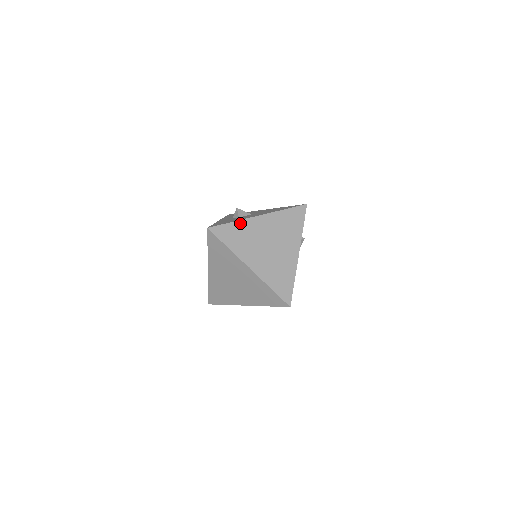
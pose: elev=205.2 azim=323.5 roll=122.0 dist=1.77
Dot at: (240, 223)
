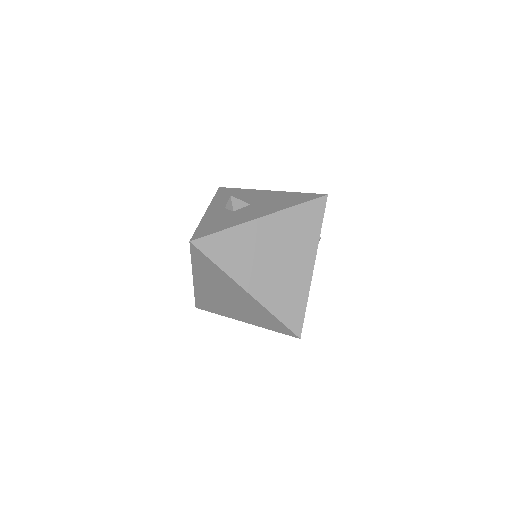
Dot at: (235, 230)
